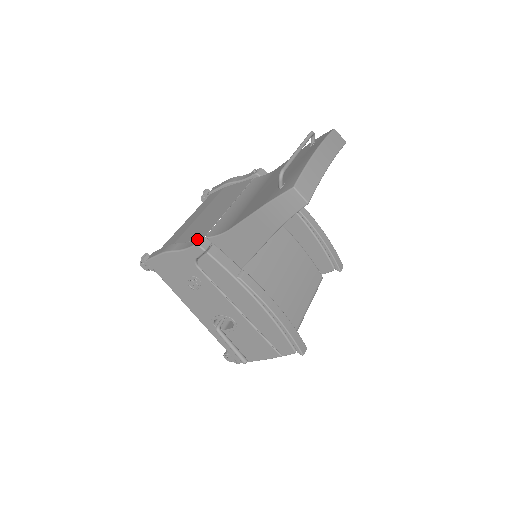
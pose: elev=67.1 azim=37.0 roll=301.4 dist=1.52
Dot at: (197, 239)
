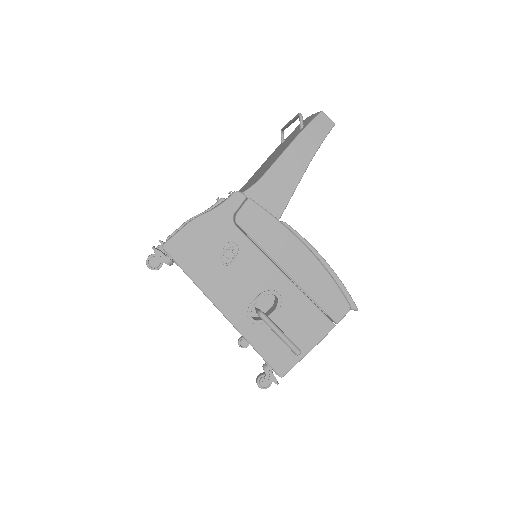
Dot at: (232, 192)
